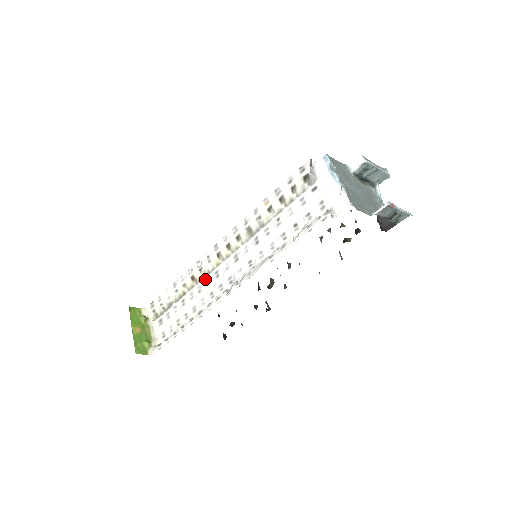
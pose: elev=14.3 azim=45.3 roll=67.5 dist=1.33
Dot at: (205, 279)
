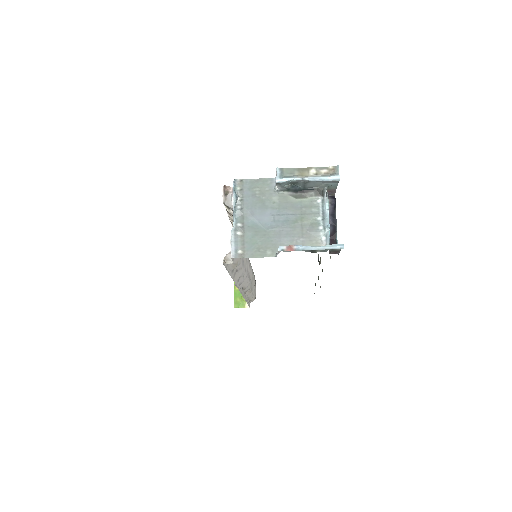
Dot at: occluded
